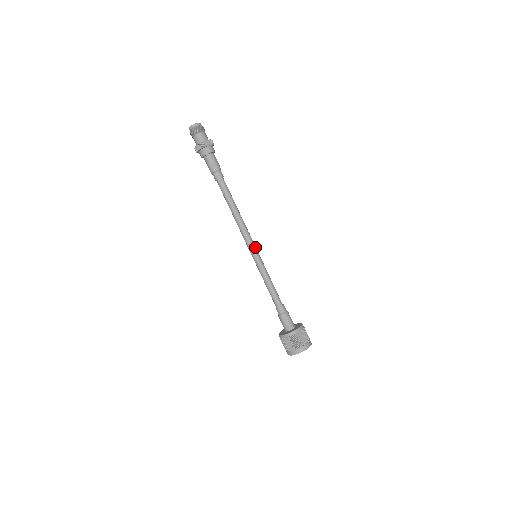
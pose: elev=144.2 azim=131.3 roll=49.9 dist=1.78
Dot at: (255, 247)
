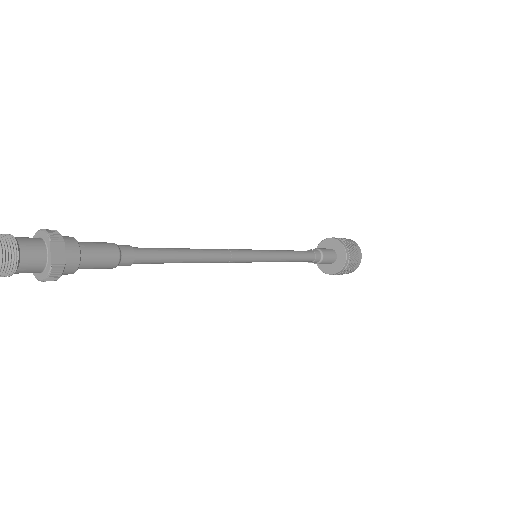
Dot at: (250, 253)
